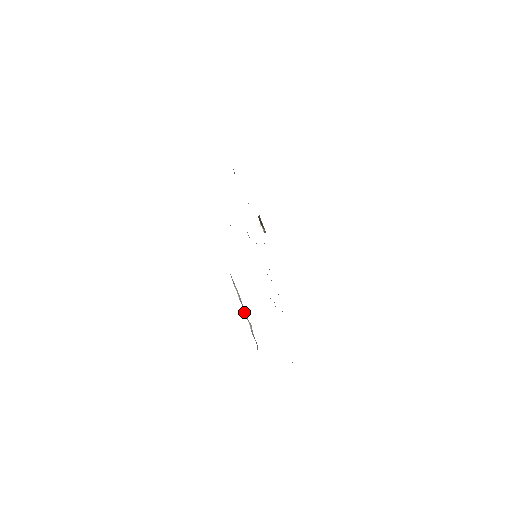
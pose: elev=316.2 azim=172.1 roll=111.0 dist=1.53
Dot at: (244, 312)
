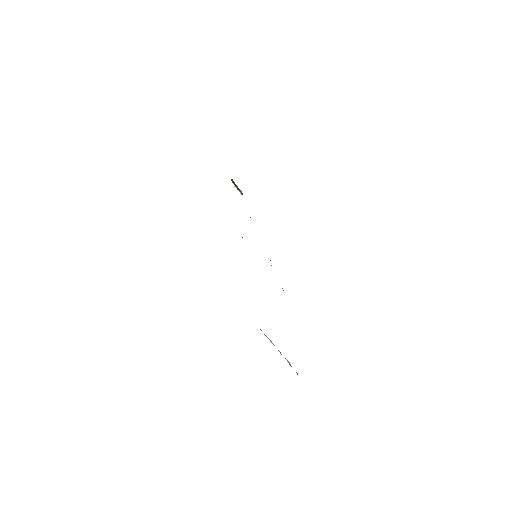
Dot at: occluded
